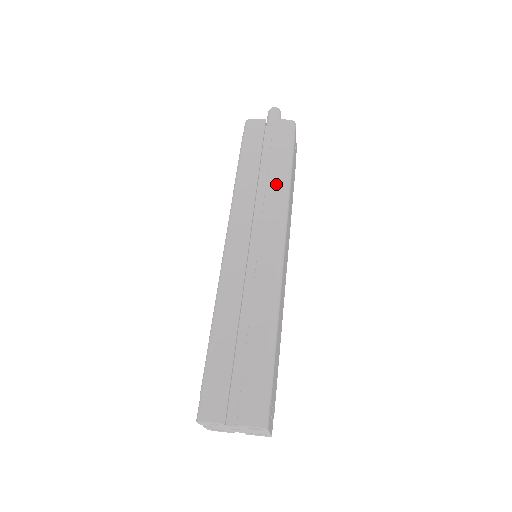
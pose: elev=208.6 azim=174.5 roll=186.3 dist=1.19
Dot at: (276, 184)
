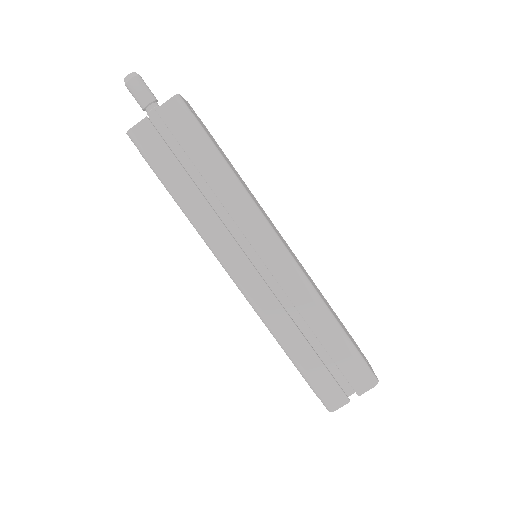
Dot at: (226, 190)
